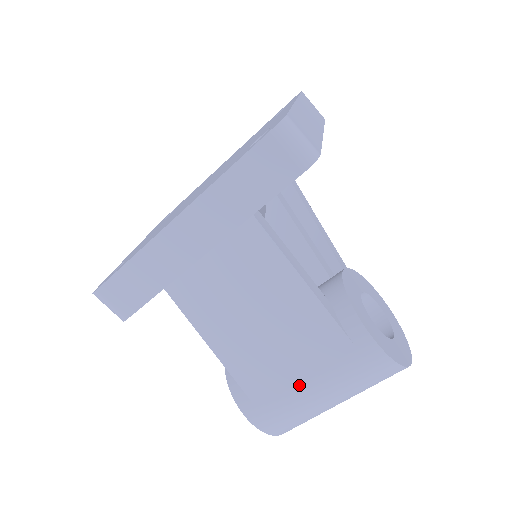
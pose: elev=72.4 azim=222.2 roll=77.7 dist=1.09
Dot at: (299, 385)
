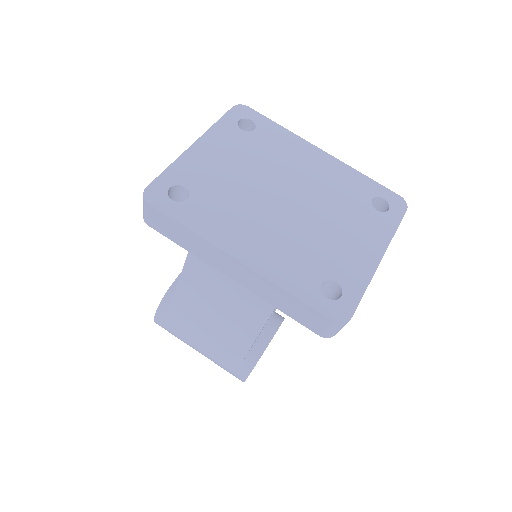
Dot at: (196, 344)
